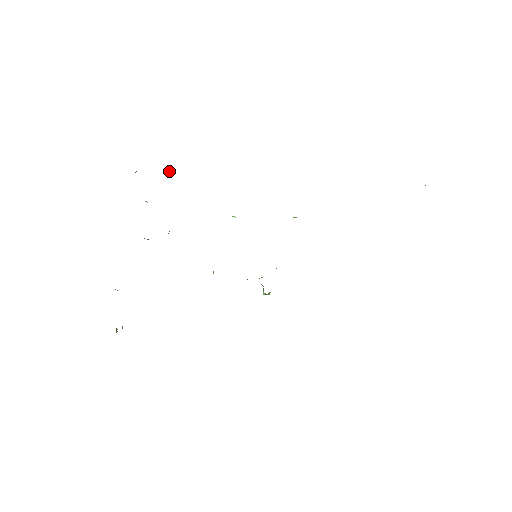
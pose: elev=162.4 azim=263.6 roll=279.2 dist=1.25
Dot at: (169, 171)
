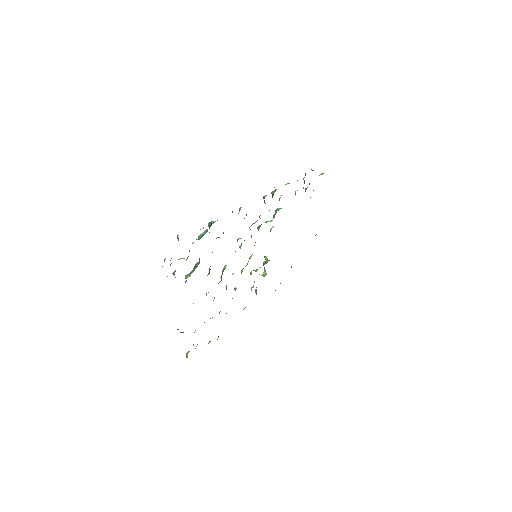
Dot at: occluded
